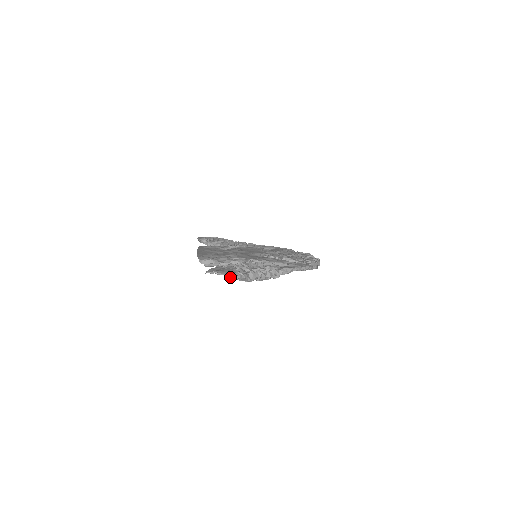
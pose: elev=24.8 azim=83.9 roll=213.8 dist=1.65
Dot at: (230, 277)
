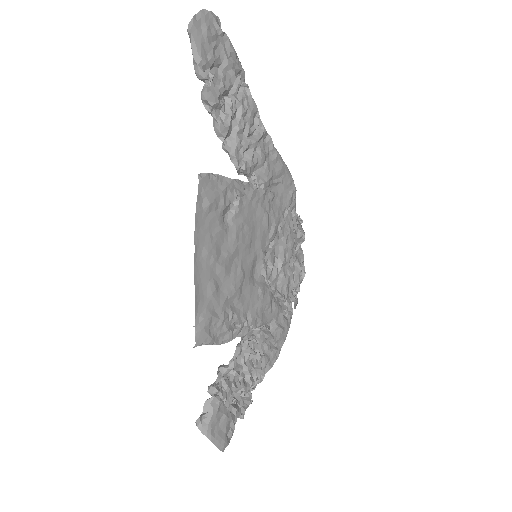
Dot at: occluded
